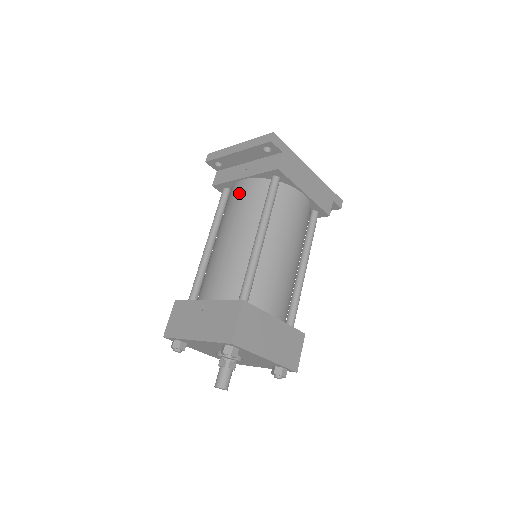
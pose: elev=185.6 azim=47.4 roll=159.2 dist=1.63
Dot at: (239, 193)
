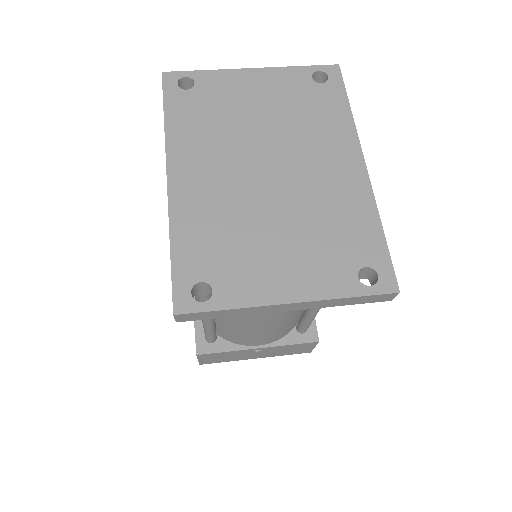
Dot at: occluded
